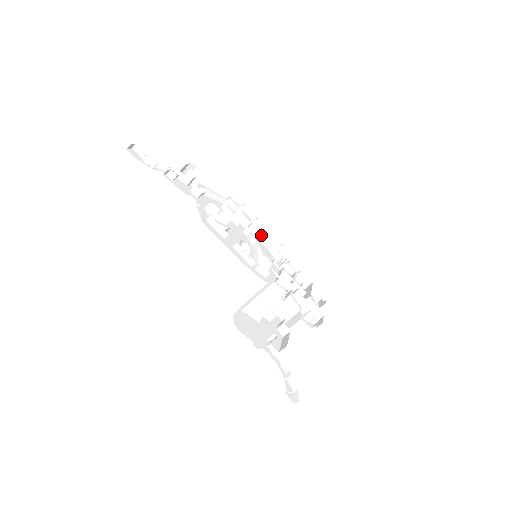
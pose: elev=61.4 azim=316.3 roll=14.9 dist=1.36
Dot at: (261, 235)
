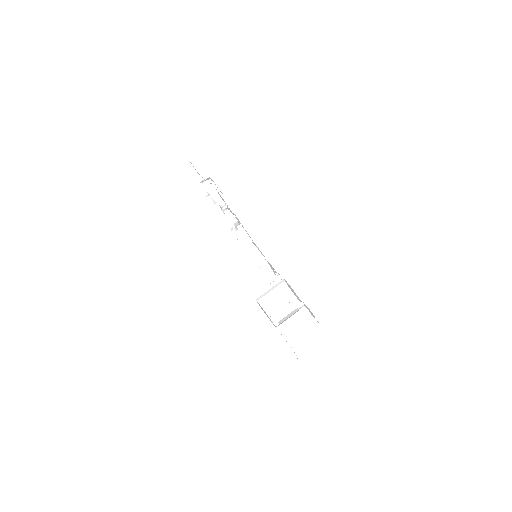
Dot at: occluded
